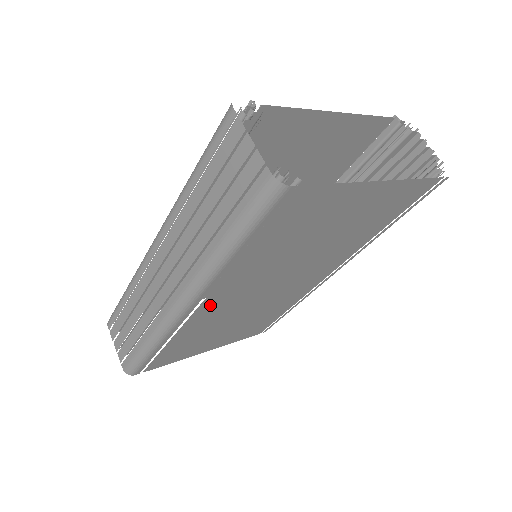
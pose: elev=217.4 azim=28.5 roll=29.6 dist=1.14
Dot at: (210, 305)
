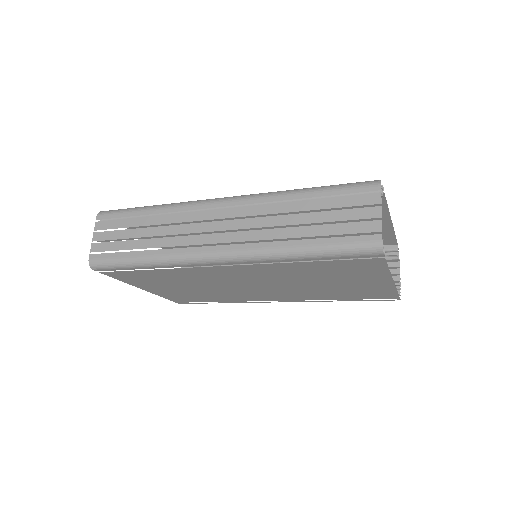
Dot at: (226, 269)
